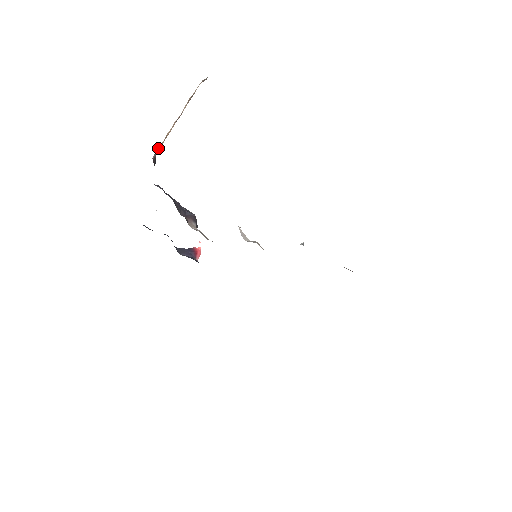
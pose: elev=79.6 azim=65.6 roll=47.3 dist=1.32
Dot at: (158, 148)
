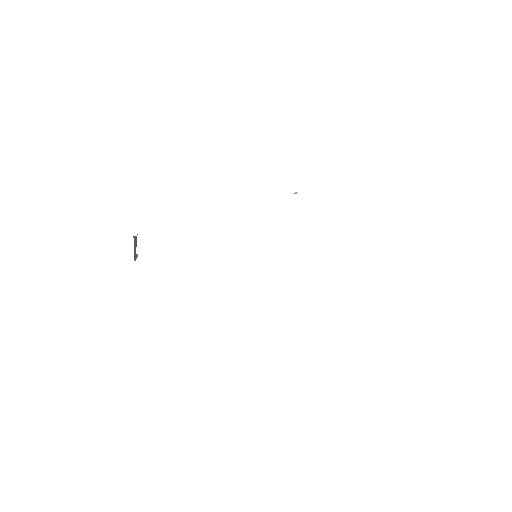
Dot at: occluded
